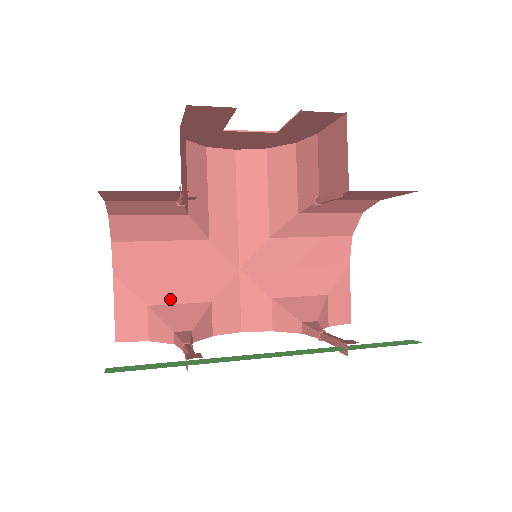
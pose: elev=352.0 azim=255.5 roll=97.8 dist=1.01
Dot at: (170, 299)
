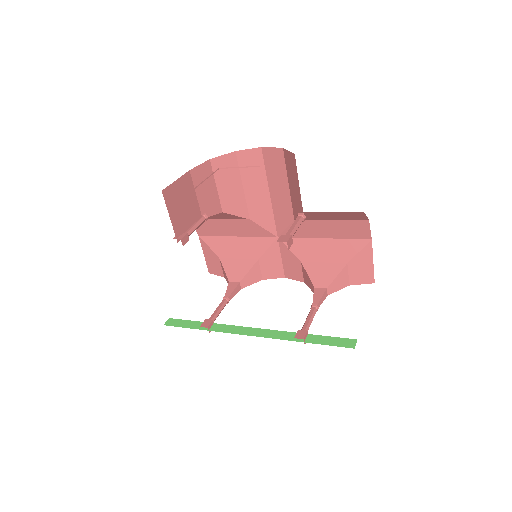
Dot at: (232, 255)
